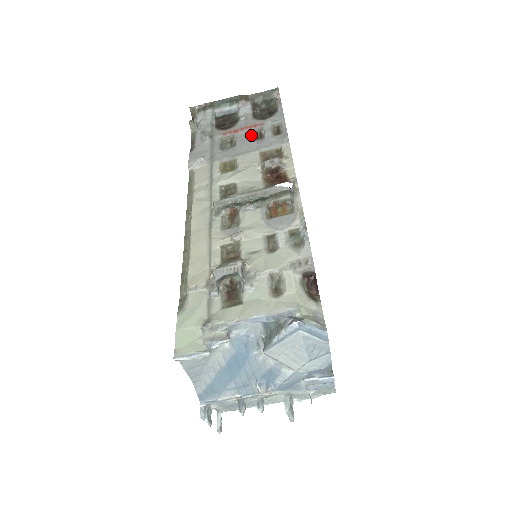
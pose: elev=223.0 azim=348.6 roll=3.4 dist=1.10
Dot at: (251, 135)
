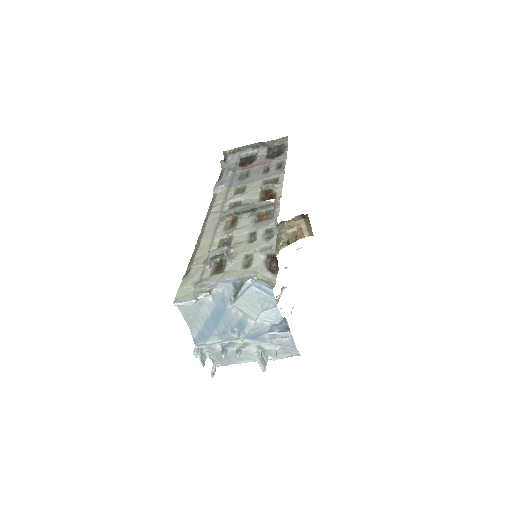
Dot at: (261, 169)
